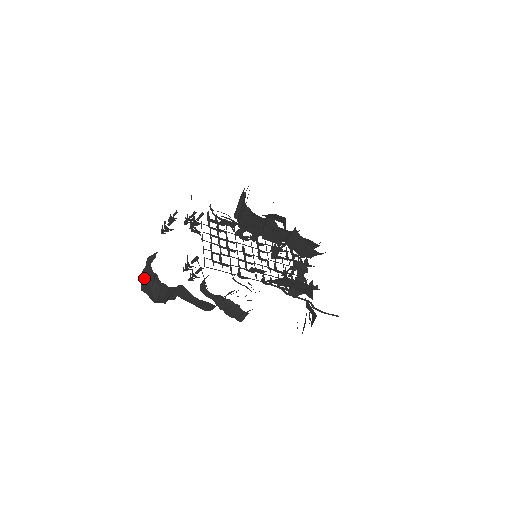
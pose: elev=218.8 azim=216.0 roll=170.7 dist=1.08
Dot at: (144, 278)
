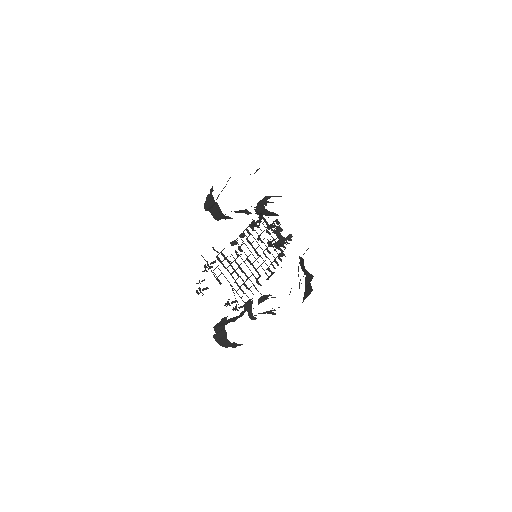
Dot at: (225, 345)
